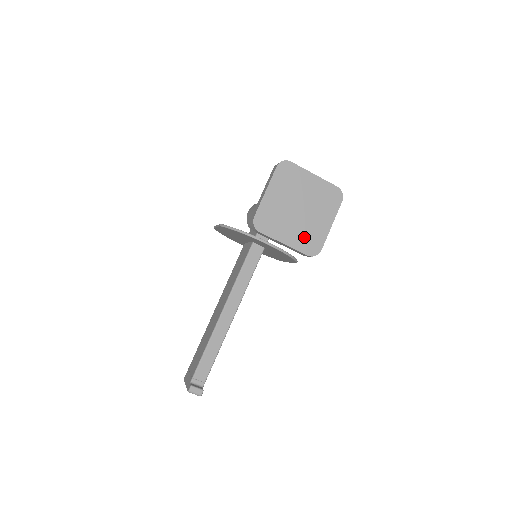
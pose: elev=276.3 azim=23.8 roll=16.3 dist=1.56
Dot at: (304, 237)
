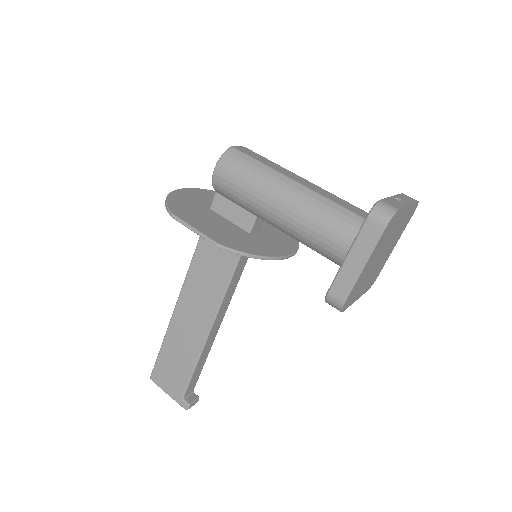
Dot at: (373, 278)
